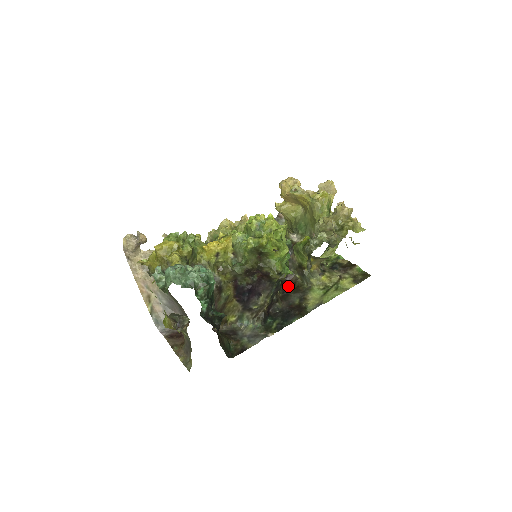
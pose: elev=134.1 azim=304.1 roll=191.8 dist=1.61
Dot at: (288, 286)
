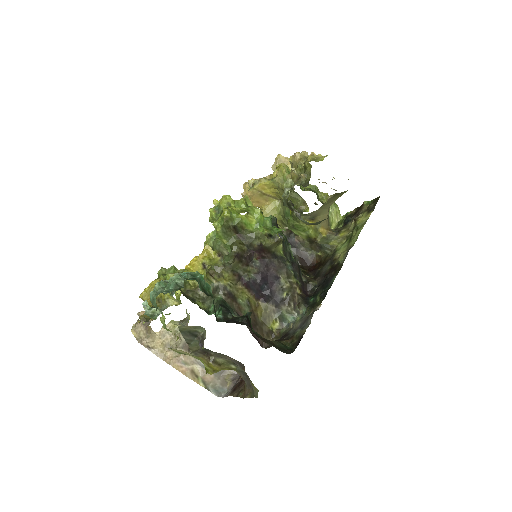
Dot at: (316, 268)
